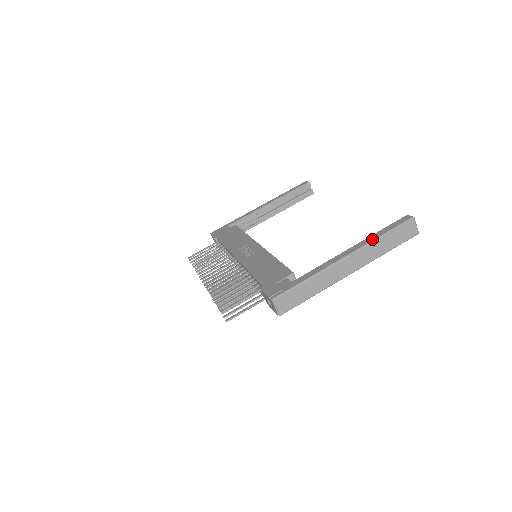
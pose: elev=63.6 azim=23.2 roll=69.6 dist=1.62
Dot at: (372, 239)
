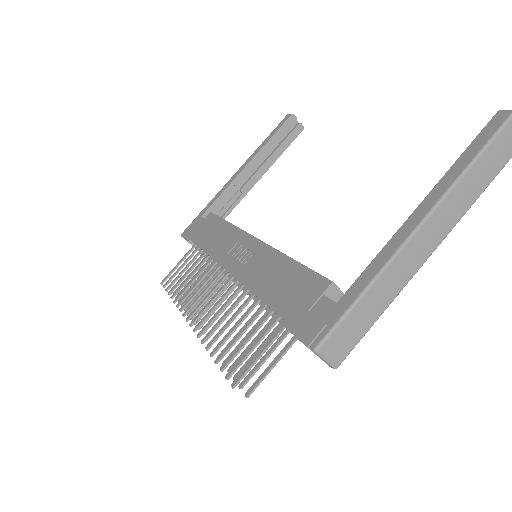
Dot at: (454, 177)
